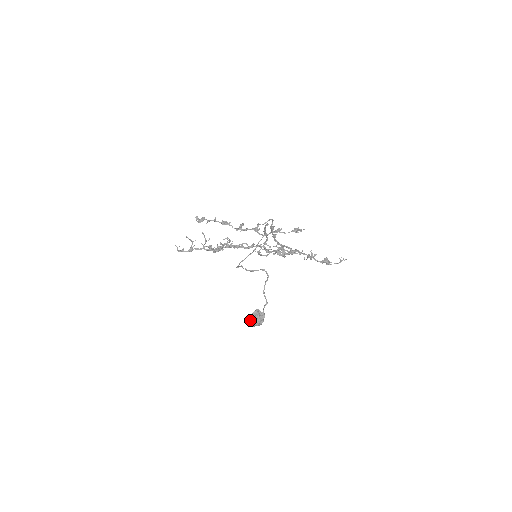
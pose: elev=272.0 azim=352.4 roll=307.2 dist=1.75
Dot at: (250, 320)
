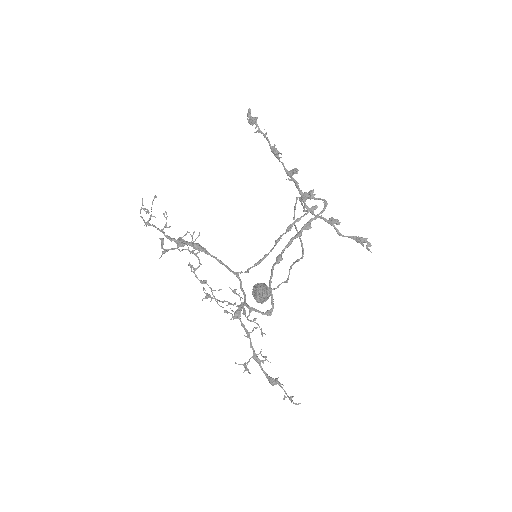
Dot at: (253, 289)
